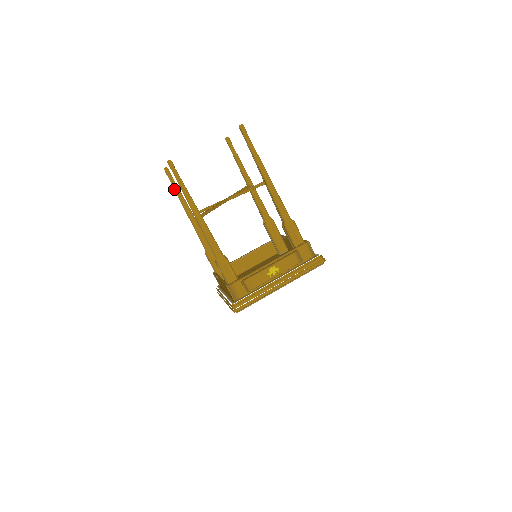
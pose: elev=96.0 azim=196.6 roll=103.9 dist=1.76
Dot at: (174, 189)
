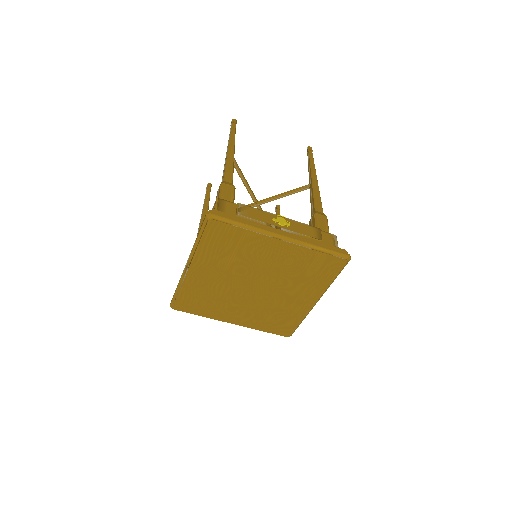
Dot at: (205, 198)
